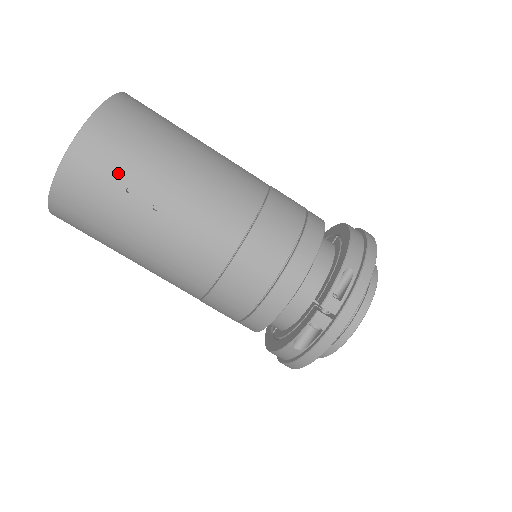
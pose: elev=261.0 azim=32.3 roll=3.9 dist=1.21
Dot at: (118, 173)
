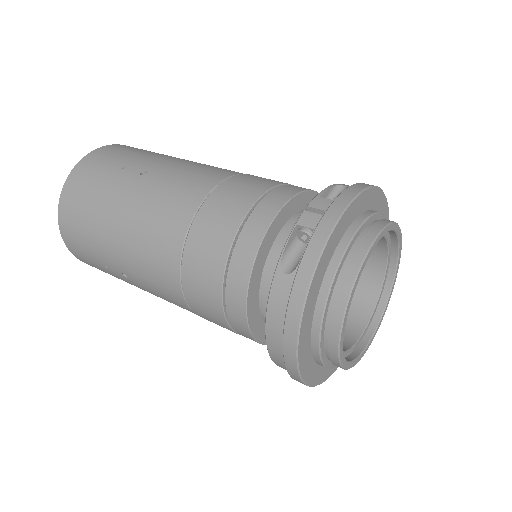
Dot at: (119, 160)
